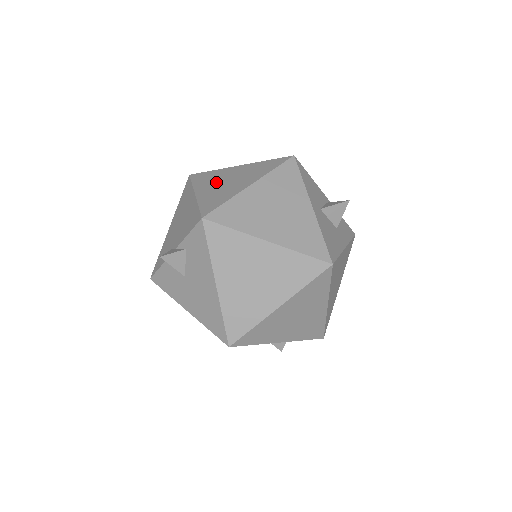
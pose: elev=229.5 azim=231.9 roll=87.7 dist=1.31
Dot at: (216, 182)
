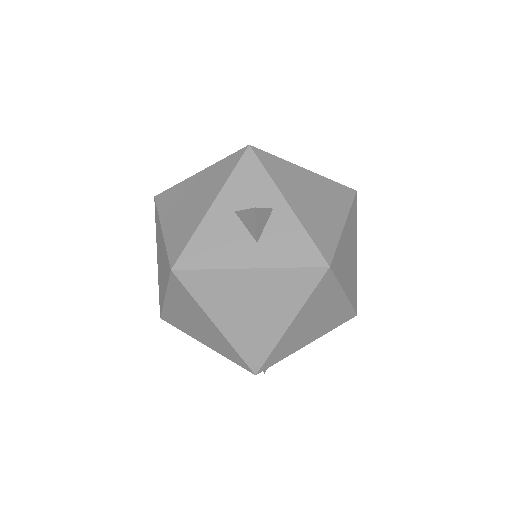
Dot at: occluded
